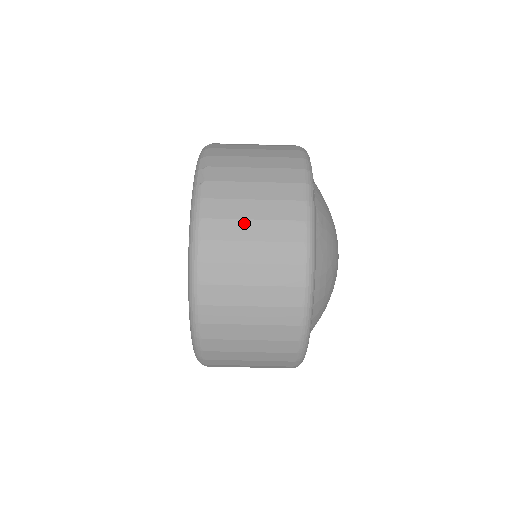
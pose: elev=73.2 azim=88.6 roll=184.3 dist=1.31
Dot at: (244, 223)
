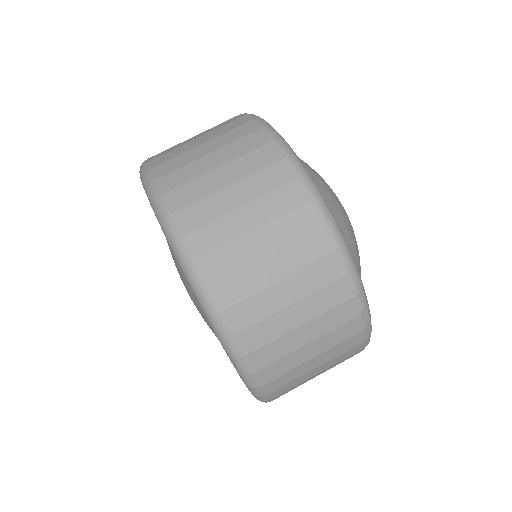
Dot at: (194, 150)
